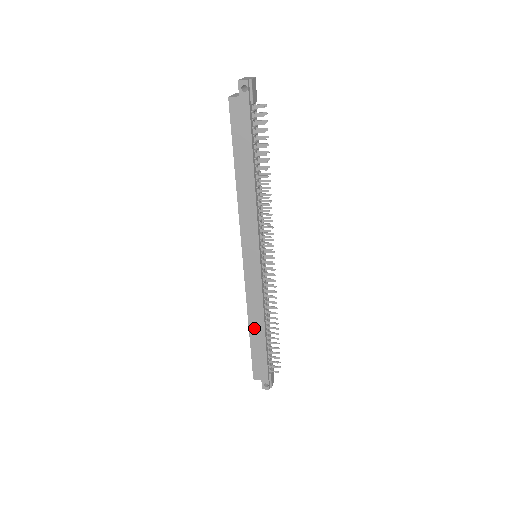
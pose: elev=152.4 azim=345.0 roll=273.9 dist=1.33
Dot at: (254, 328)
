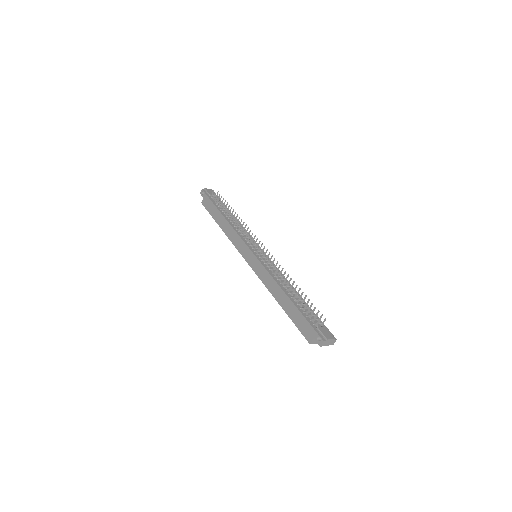
Dot at: (279, 298)
